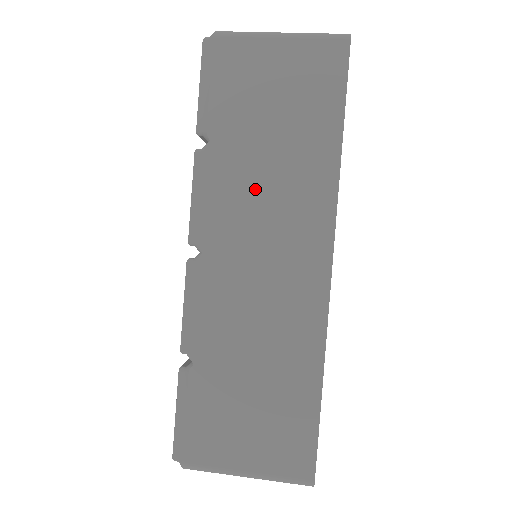
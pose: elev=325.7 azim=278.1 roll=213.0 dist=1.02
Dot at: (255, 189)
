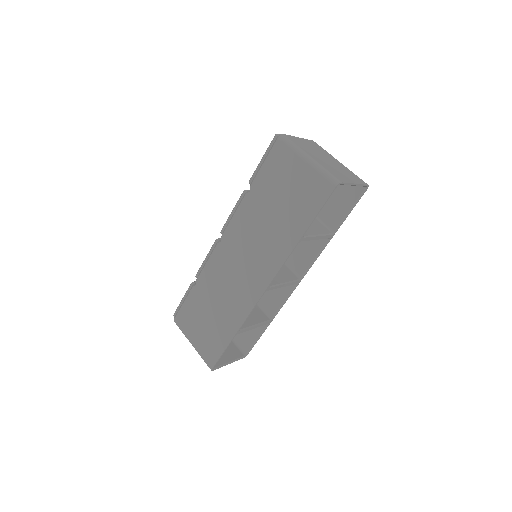
Dot at: (255, 230)
